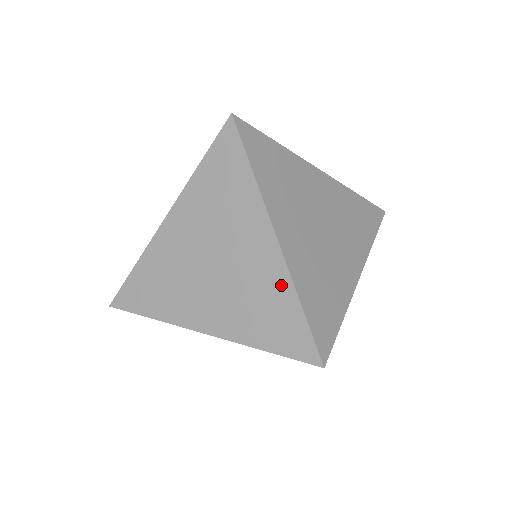
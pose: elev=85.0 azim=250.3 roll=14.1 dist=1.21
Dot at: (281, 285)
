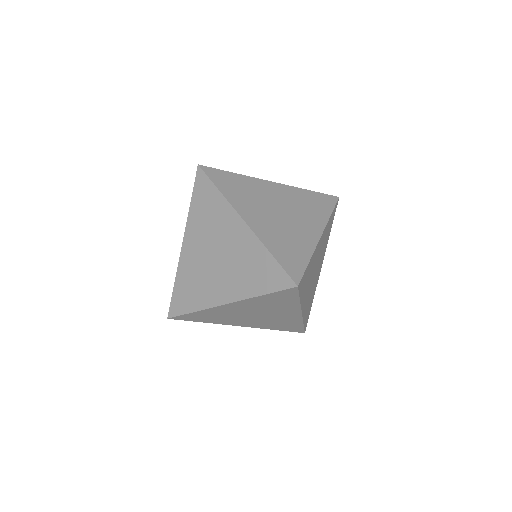
Dot at: (307, 247)
